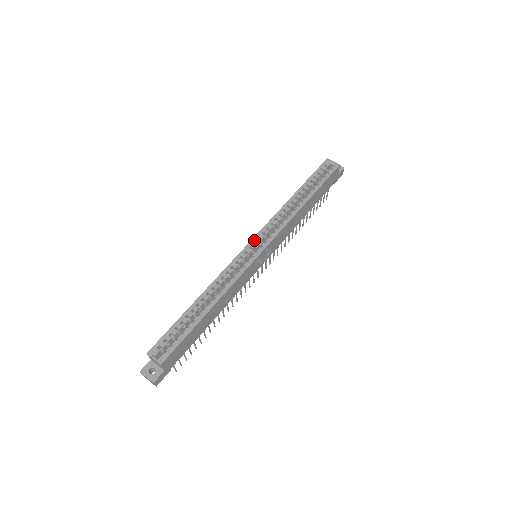
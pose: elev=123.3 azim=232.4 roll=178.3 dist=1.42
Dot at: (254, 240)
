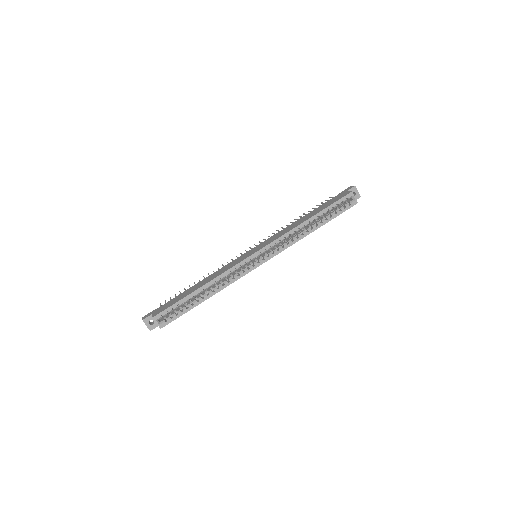
Dot at: (261, 251)
